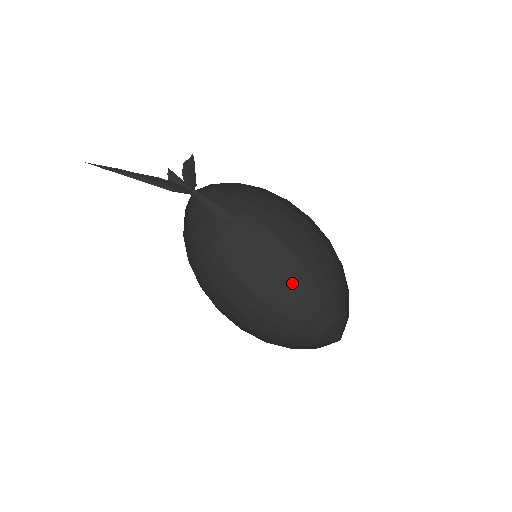
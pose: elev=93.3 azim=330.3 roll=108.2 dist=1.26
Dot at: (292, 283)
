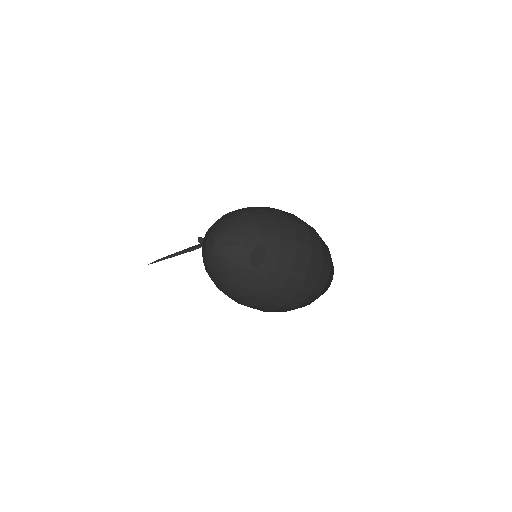
Dot at: (316, 256)
